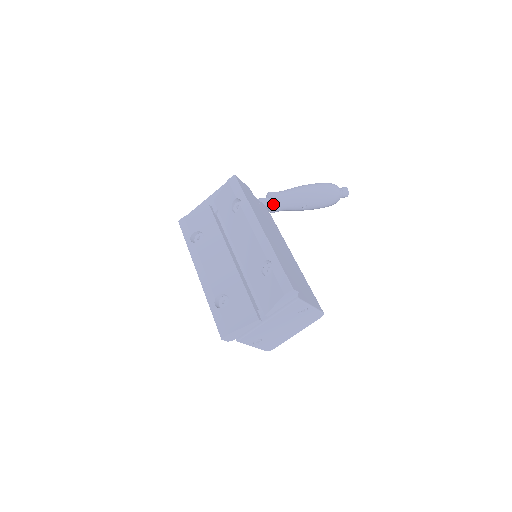
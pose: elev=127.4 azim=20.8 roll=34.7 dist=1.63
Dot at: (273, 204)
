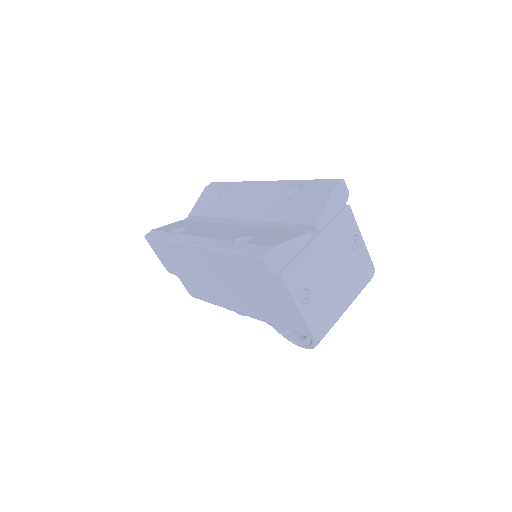
Dot at: occluded
